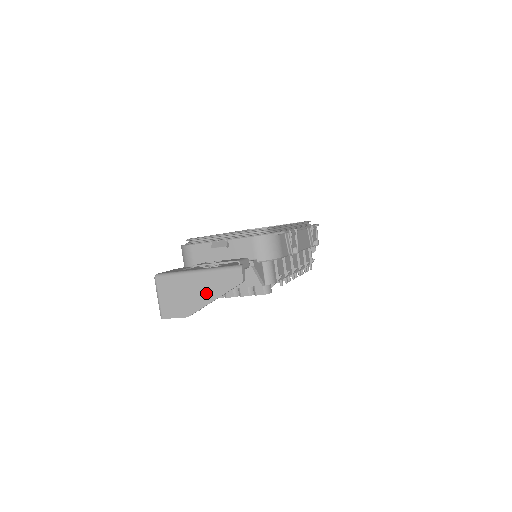
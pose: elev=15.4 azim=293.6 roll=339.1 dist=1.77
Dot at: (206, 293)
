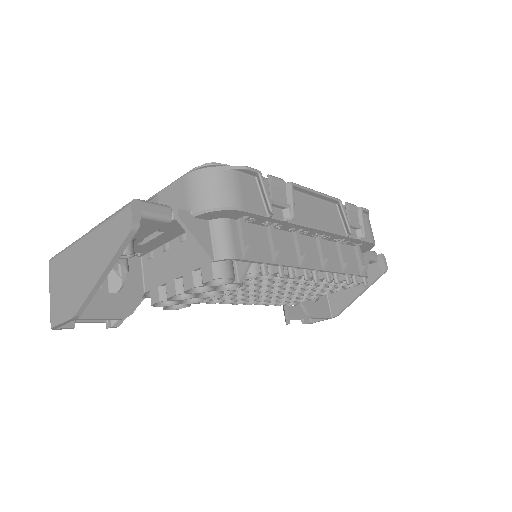
Dot at: (93, 266)
